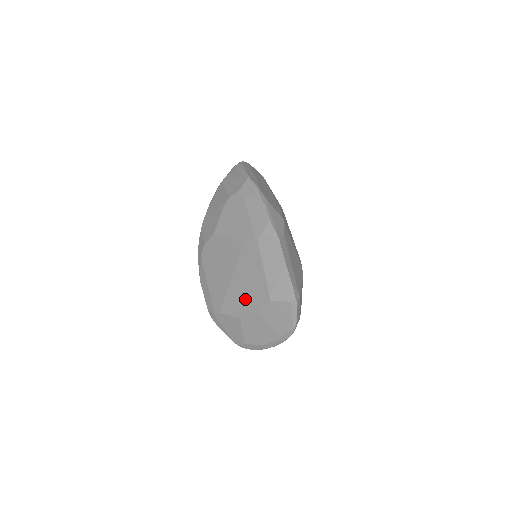
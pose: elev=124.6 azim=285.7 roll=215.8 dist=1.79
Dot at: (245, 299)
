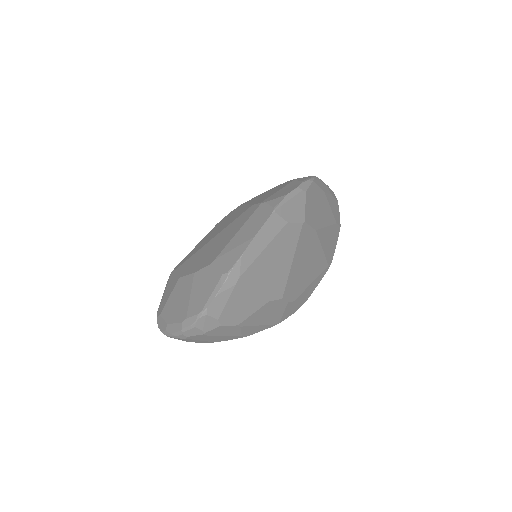
Dot at: (200, 259)
